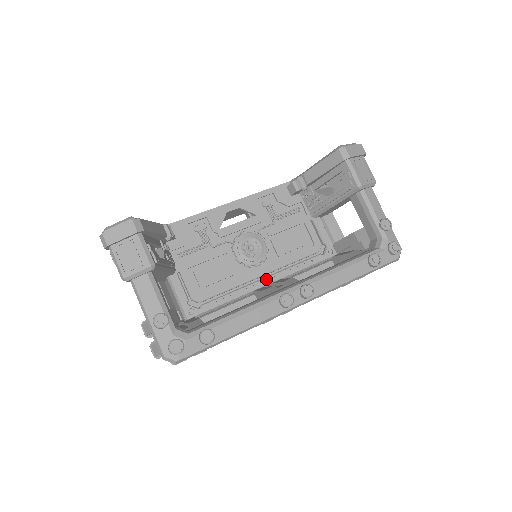
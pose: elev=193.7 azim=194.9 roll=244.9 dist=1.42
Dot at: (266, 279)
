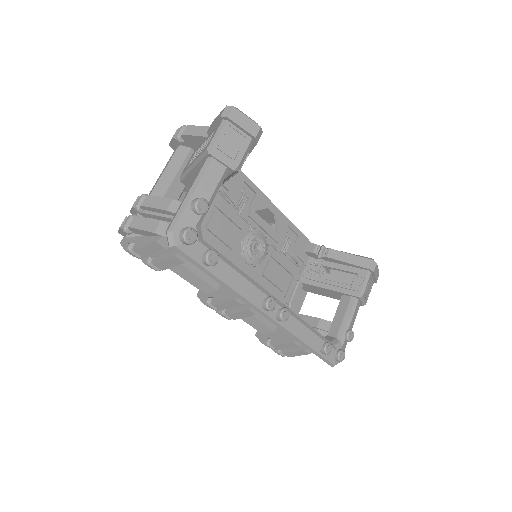
Dot at: occluded
